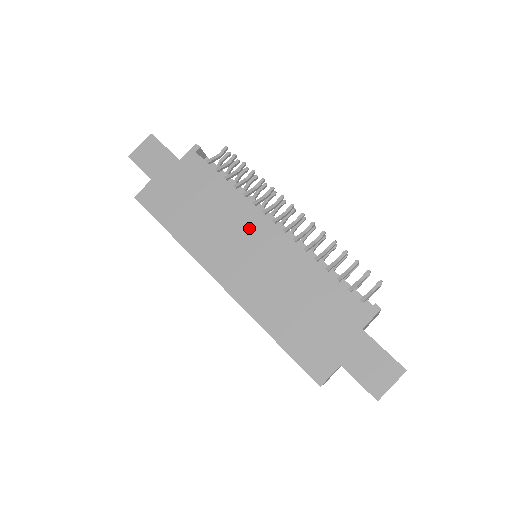
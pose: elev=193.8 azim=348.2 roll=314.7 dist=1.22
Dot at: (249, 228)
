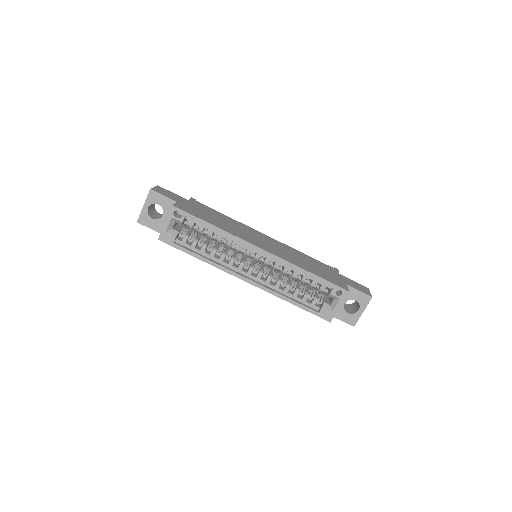
Dot at: (255, 233)
